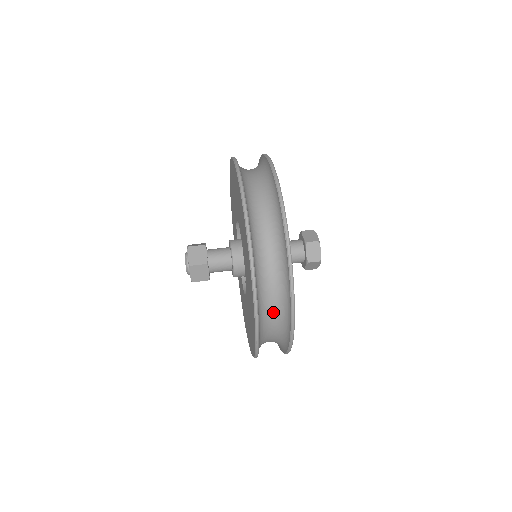
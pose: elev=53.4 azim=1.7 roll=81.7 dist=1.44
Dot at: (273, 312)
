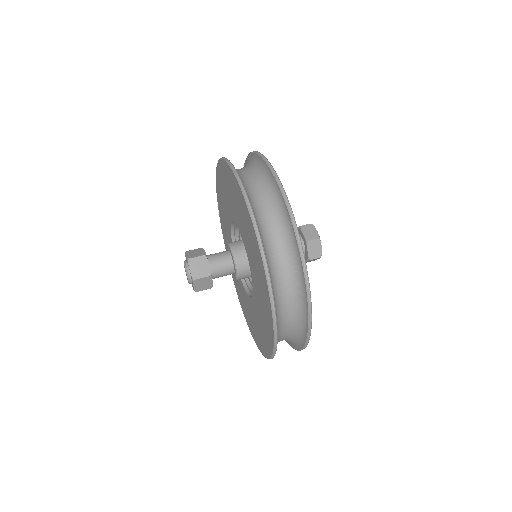
Dot at: (288, 327)
